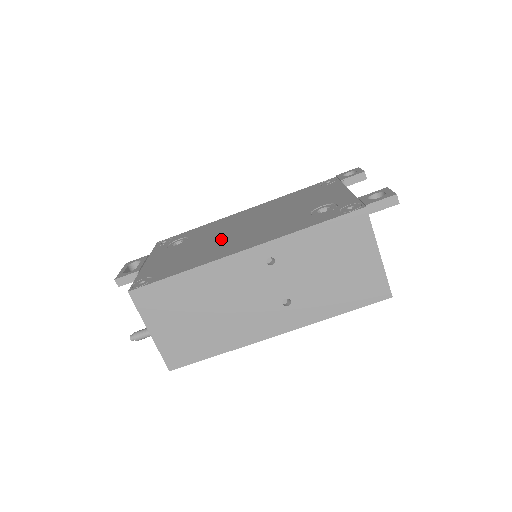
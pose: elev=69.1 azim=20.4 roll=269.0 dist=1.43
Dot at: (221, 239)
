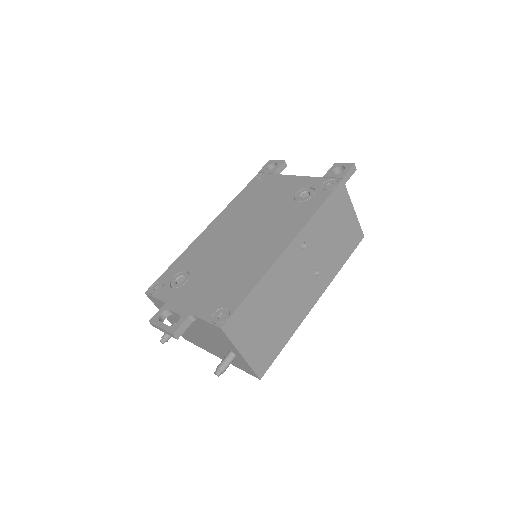
Dot at: (238, 252)
